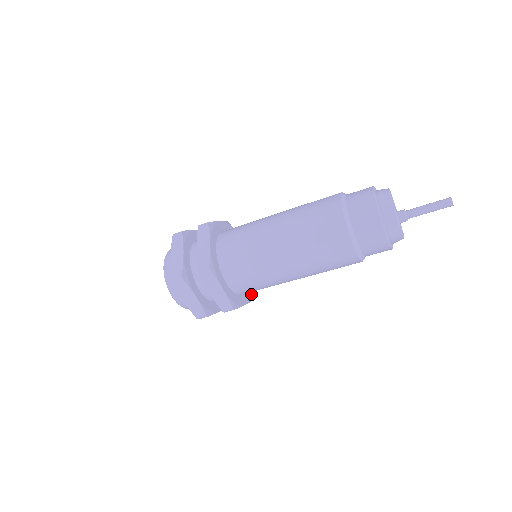
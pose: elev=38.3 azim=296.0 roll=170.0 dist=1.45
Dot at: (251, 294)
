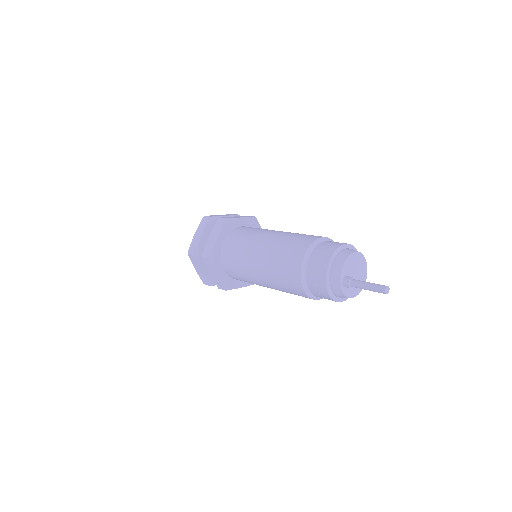
Dot at: occluded
